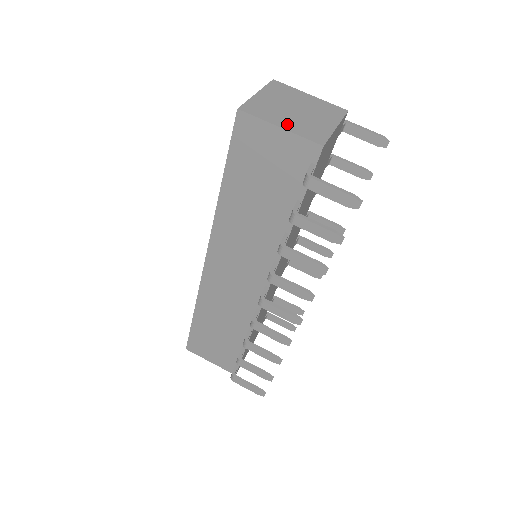
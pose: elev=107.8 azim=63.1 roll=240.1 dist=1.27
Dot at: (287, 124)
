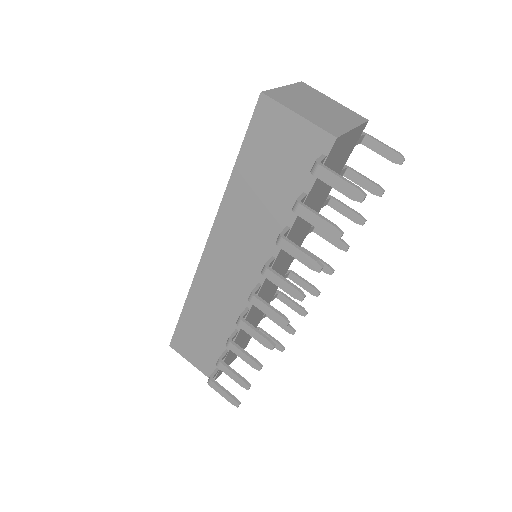
Dot at: (306, 114)
